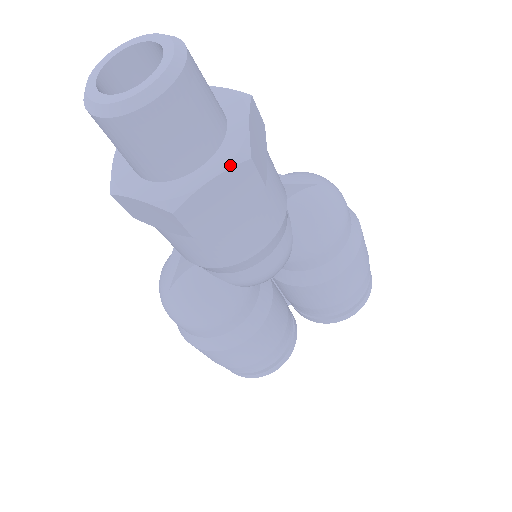
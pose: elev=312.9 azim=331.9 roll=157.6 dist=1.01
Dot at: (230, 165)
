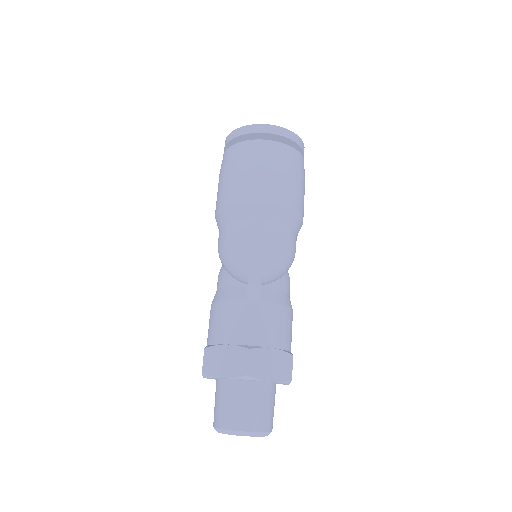
Dot at: occluded
